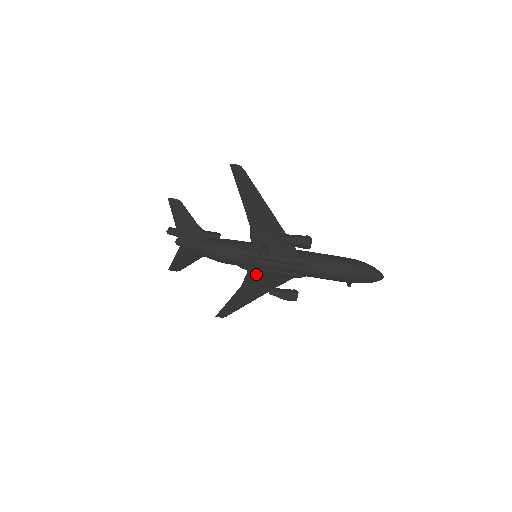
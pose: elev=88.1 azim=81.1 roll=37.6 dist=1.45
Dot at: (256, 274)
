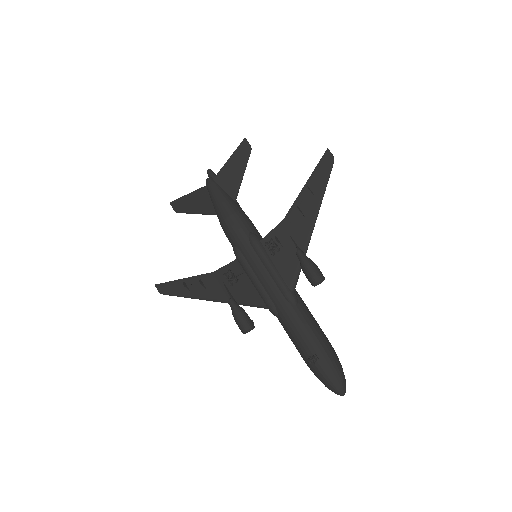
Dot at: (239, 271)
